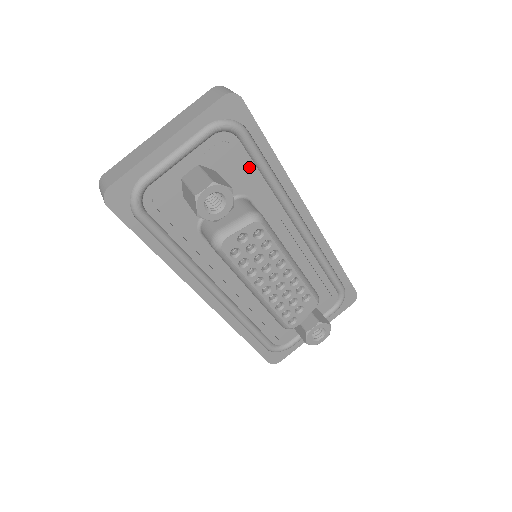
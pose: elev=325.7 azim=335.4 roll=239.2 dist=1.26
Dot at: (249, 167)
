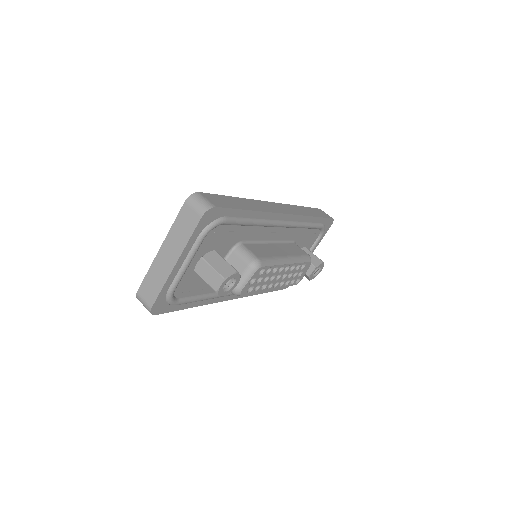
Dot at: (234, 230)
